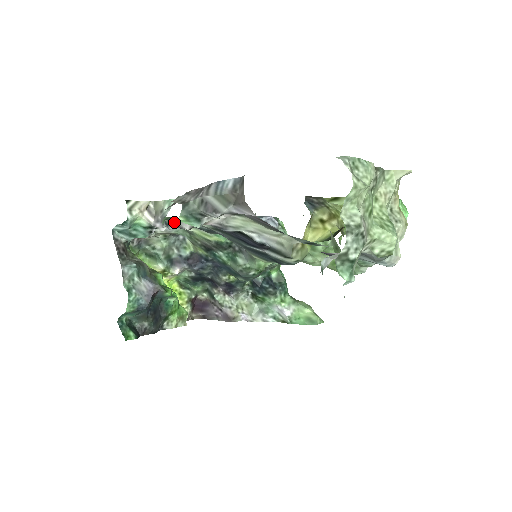
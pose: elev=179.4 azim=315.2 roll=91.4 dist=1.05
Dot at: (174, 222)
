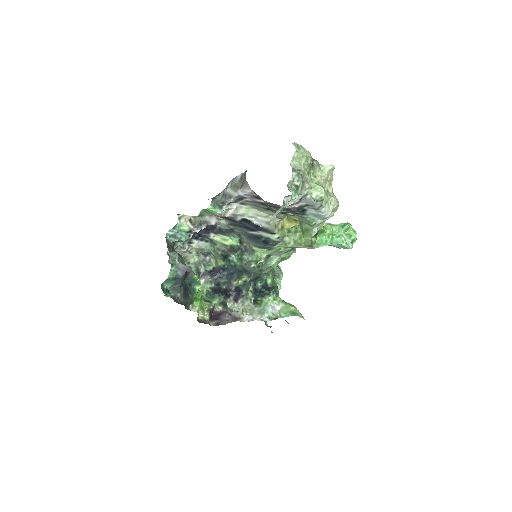
Dot at: (206, 219)
